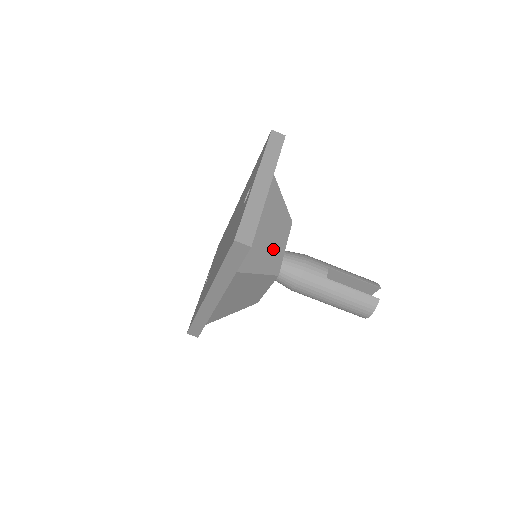
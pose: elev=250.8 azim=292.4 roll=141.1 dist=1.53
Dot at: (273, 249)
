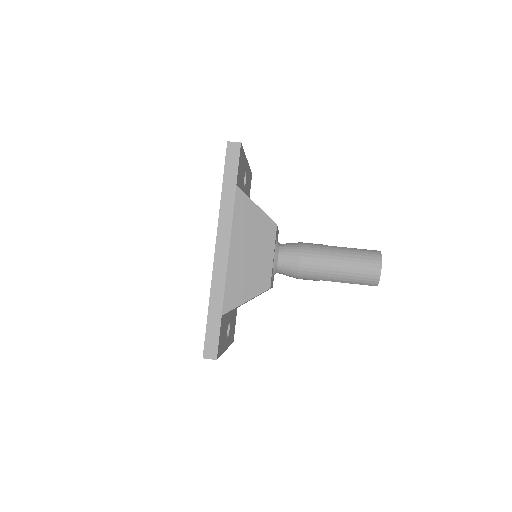
Dot at: occluded
